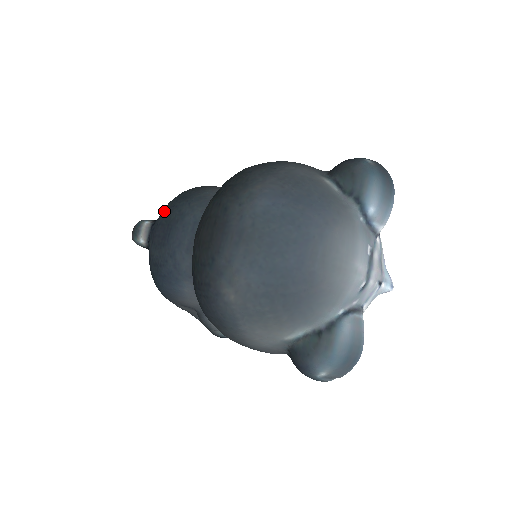
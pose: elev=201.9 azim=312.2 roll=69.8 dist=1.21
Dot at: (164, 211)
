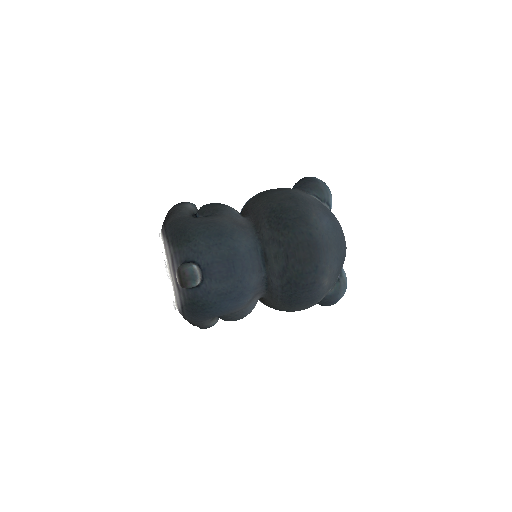
Dot at: (204, 251)
